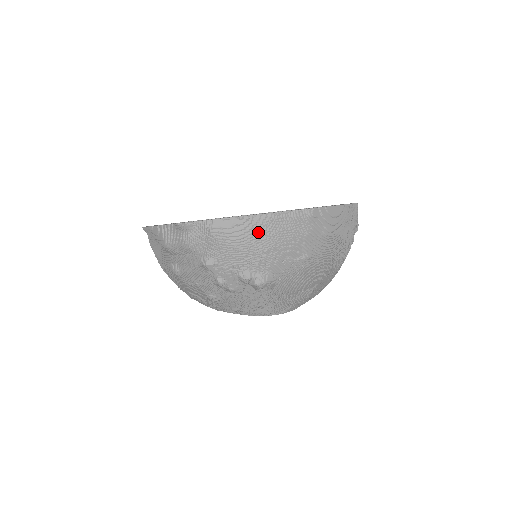
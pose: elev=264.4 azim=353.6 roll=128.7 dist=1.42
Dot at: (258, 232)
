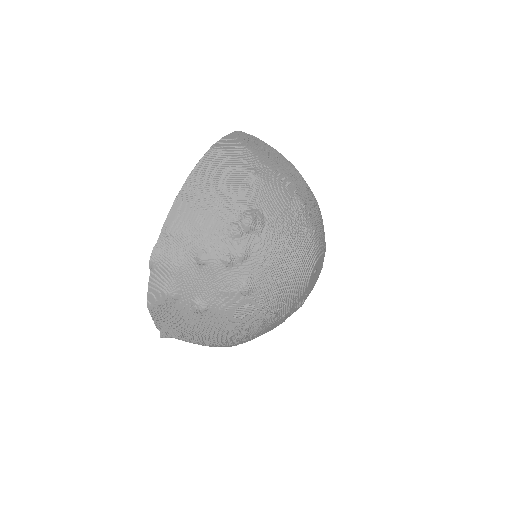
Dot at: (198, 193)
